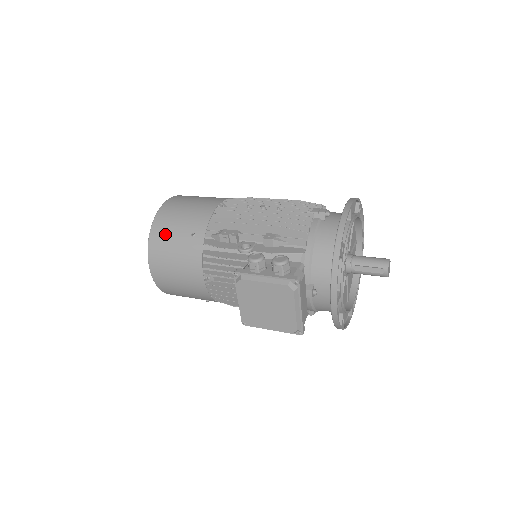
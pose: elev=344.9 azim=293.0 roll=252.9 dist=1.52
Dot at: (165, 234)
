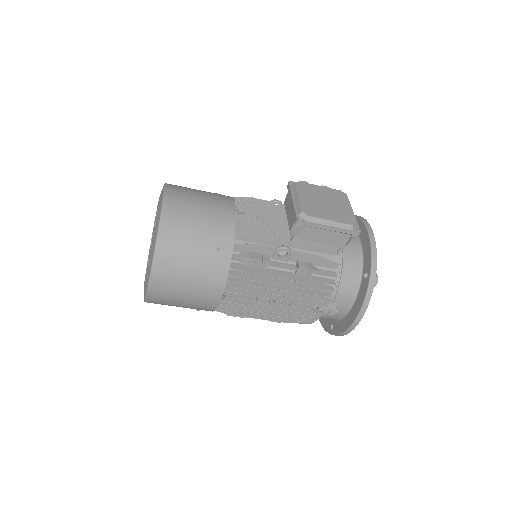
Dot at: occluded
